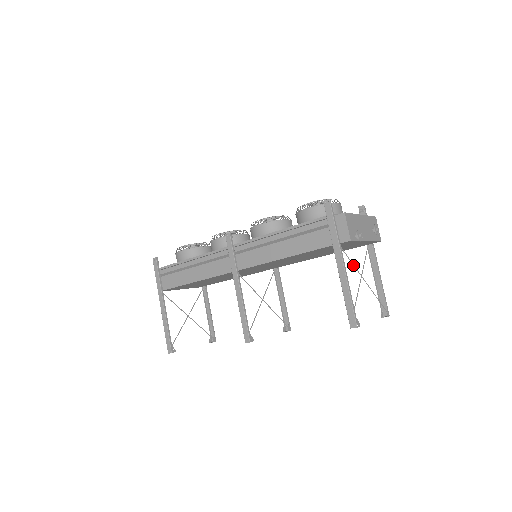
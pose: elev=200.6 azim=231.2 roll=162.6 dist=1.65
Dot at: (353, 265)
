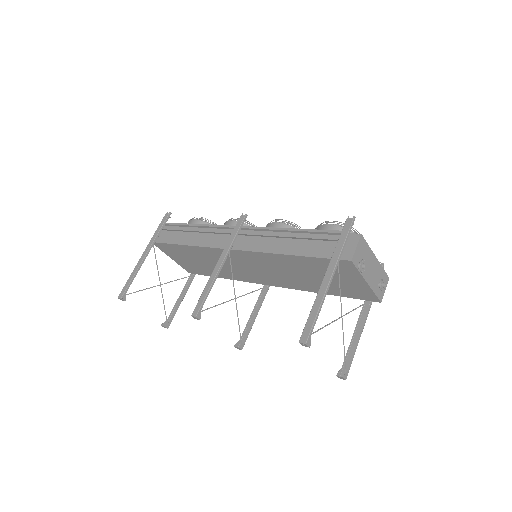
Dot at: (340, 292)
